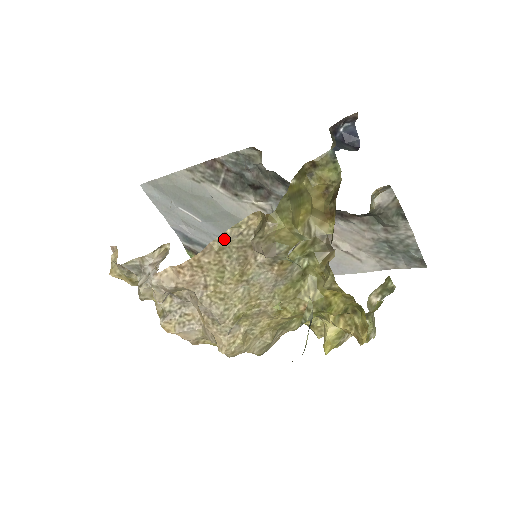
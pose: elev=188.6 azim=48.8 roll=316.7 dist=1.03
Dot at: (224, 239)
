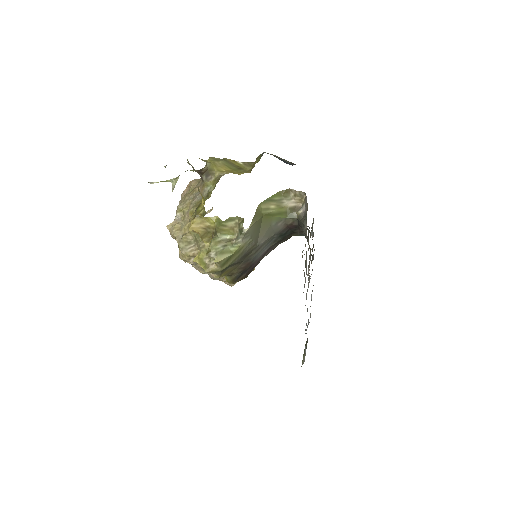
Dot at: occluded
